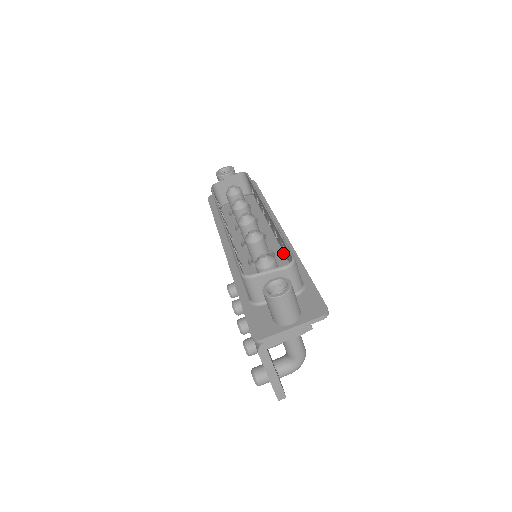
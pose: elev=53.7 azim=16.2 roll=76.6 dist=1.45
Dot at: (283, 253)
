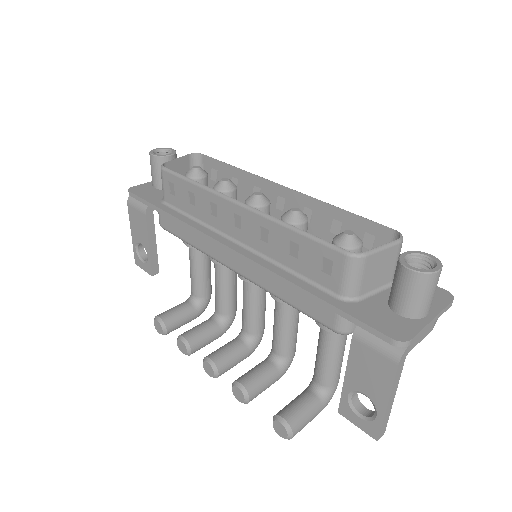
Dot at: occluded
